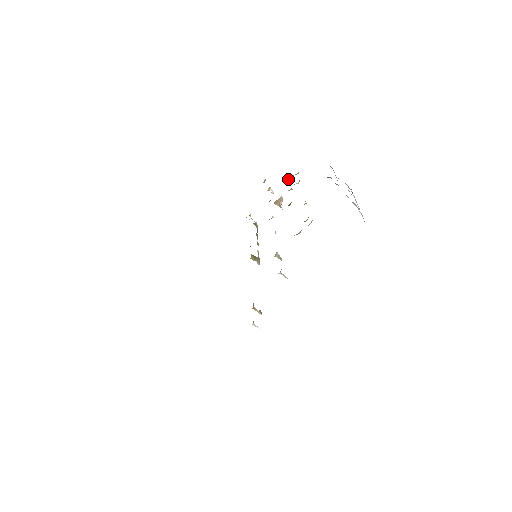
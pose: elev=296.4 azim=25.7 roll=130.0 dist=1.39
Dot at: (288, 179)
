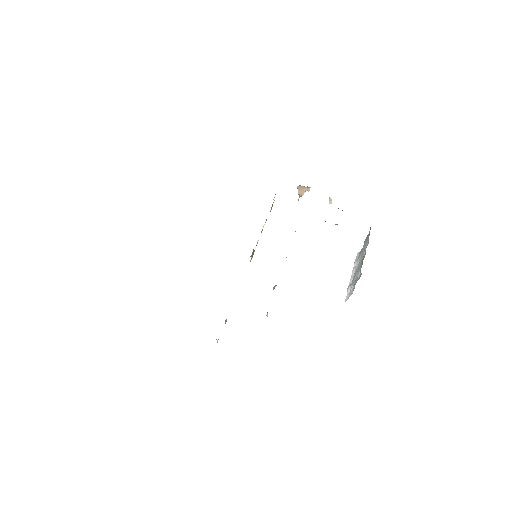
Dot at: (331, 201)
